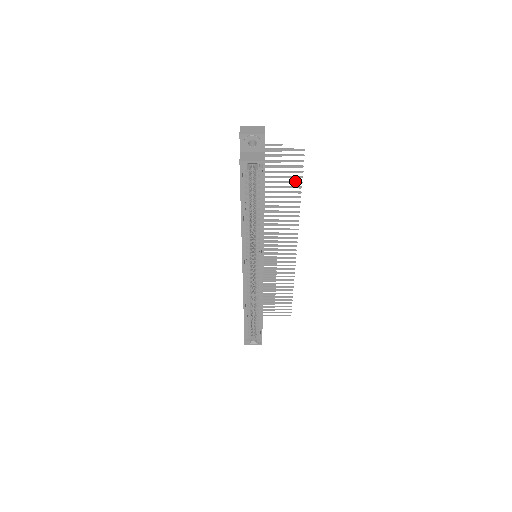
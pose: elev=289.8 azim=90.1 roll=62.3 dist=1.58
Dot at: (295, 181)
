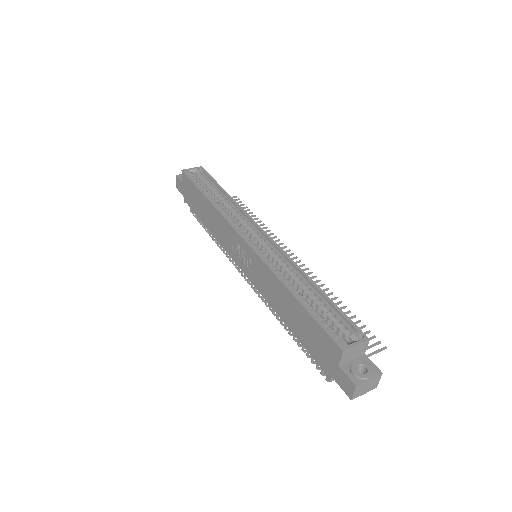
Dot at: occluded
